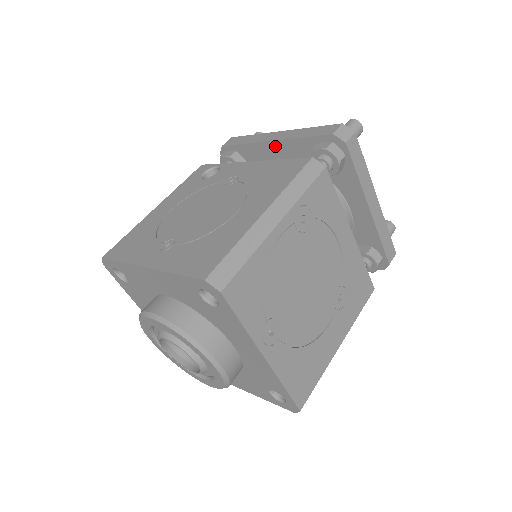
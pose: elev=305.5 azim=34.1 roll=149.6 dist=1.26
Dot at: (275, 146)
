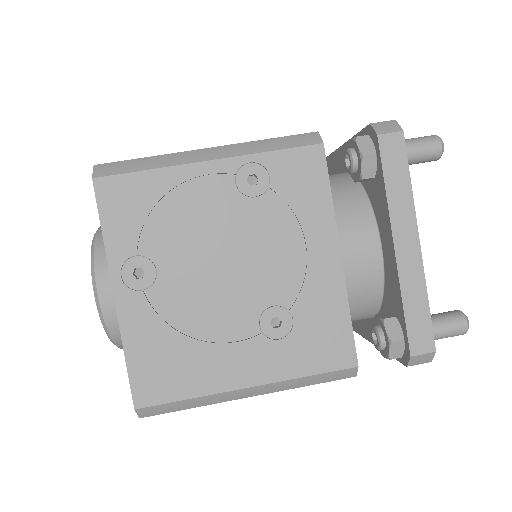
Dot at: (342, 153)
